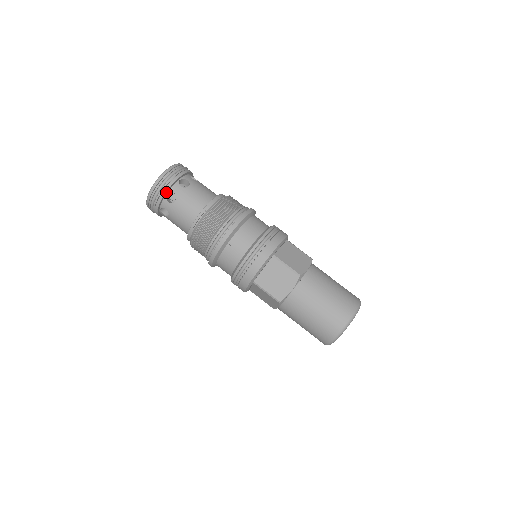
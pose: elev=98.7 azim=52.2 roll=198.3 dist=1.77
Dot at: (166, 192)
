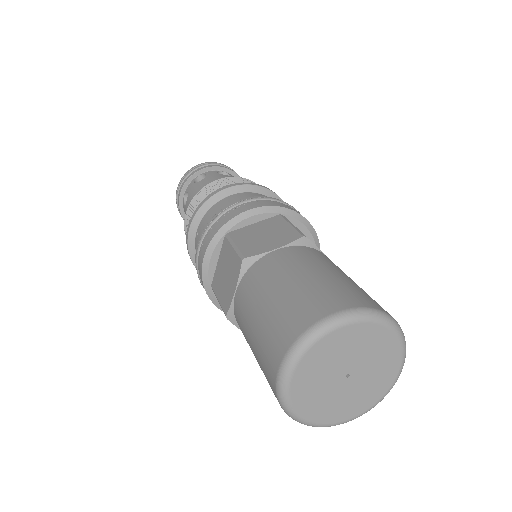
Dot at: (182, 193)
